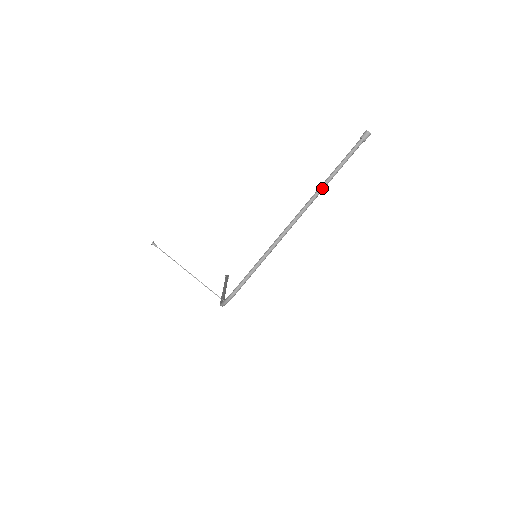
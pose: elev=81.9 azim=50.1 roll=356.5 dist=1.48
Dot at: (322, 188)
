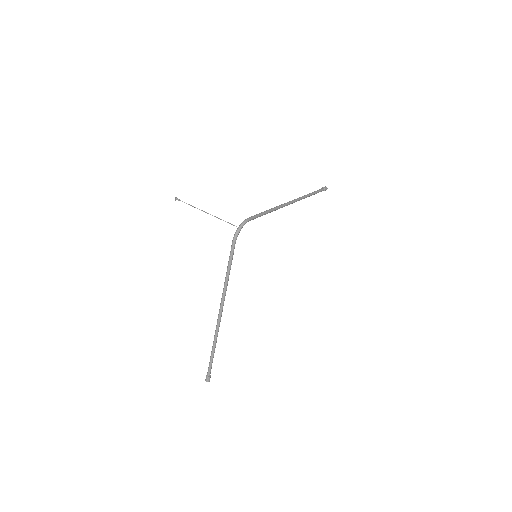
Dot at: (304, 196)
